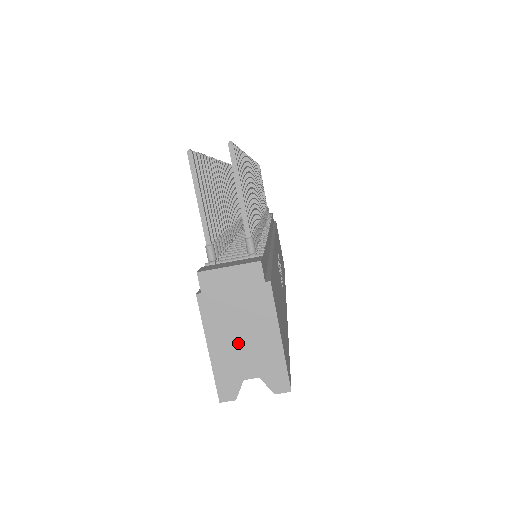
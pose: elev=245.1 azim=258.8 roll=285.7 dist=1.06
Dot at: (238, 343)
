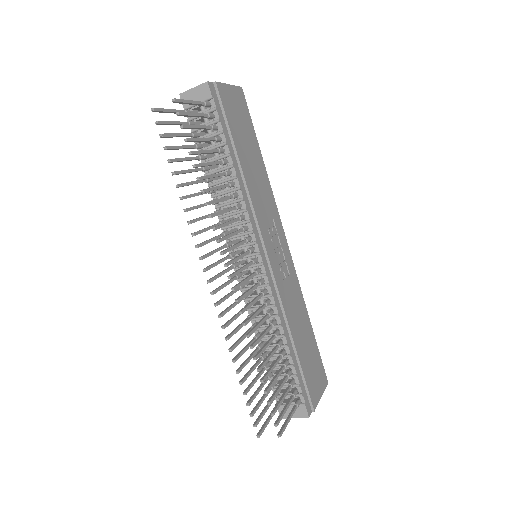
Dot at: occluded
